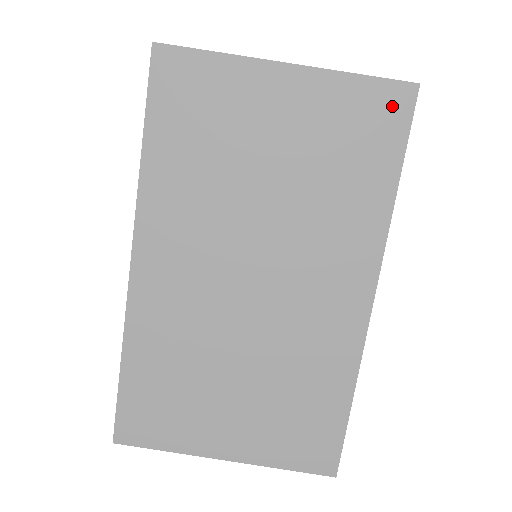
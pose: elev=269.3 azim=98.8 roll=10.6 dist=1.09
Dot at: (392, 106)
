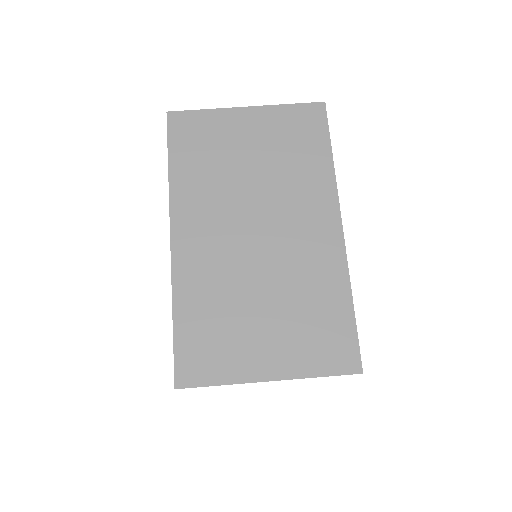
Dot at: (313, 115)
